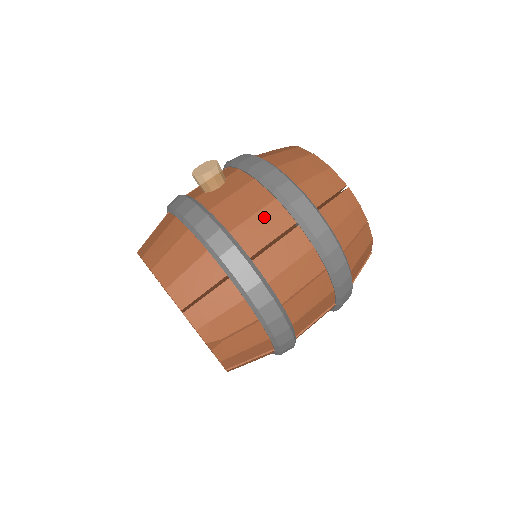
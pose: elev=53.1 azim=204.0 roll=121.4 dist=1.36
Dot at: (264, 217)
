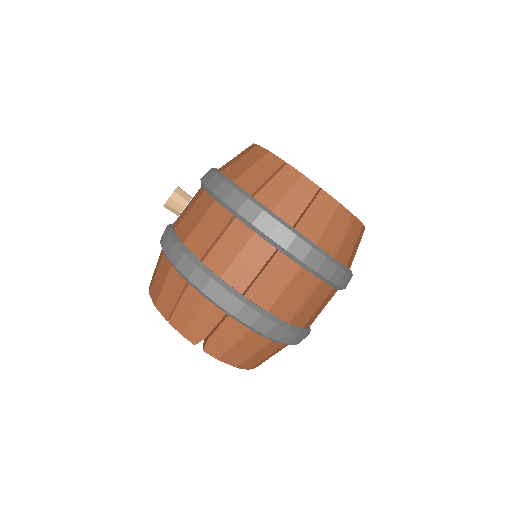
Dot at: (208, 220)
